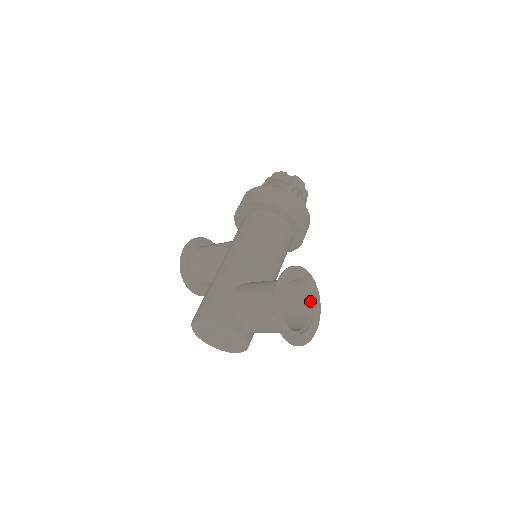
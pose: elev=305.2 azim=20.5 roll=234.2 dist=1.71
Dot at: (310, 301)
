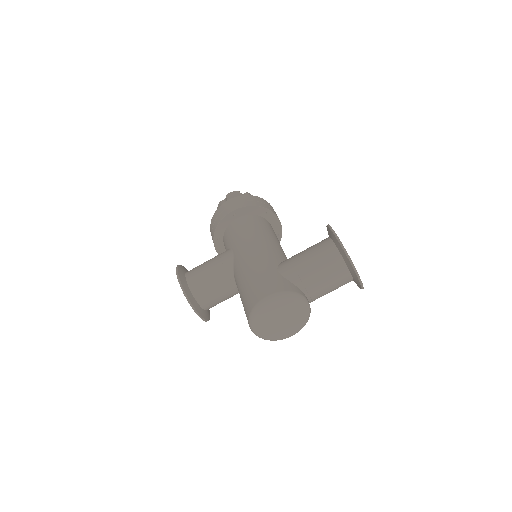
Dot at: occluded
